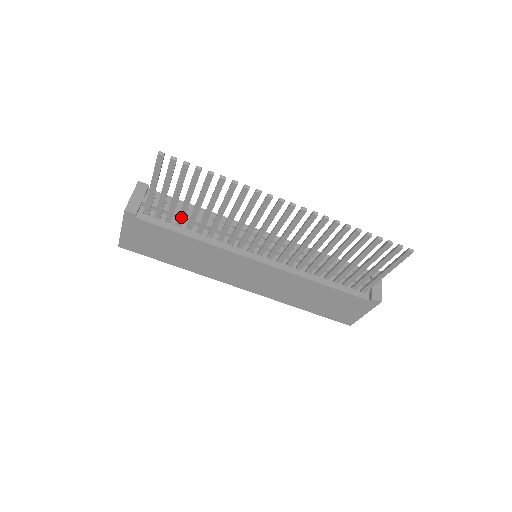
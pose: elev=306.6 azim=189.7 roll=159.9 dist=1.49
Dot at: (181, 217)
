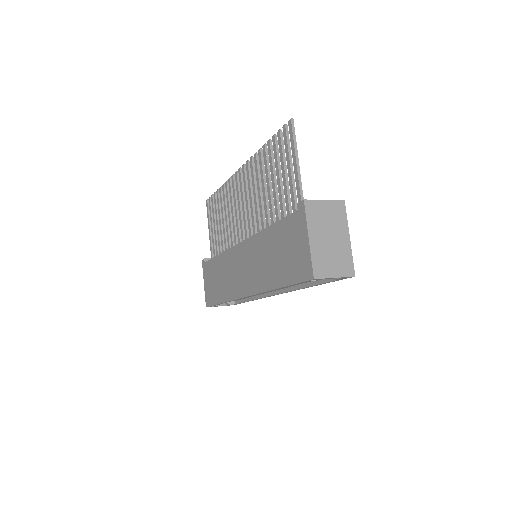
Dot at: (219, 245)
